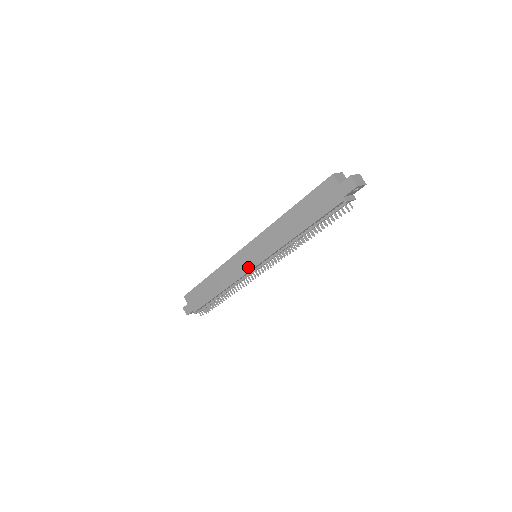
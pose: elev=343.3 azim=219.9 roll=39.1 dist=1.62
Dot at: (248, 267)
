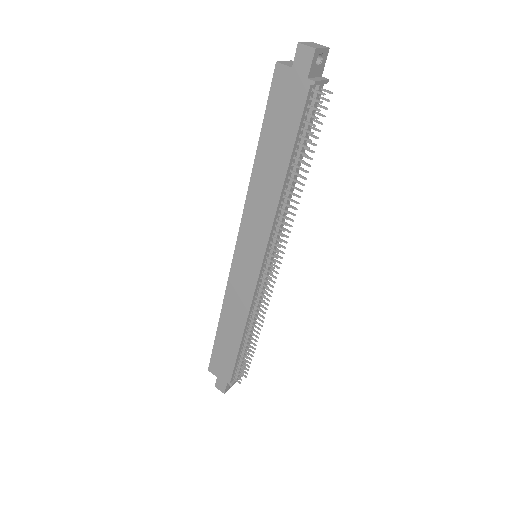
Dot at: (253, 275)
